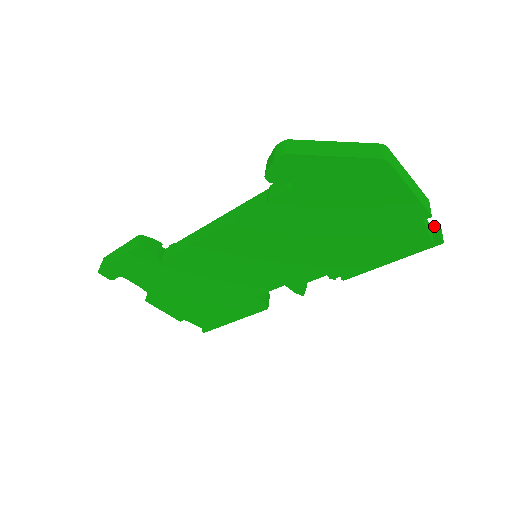
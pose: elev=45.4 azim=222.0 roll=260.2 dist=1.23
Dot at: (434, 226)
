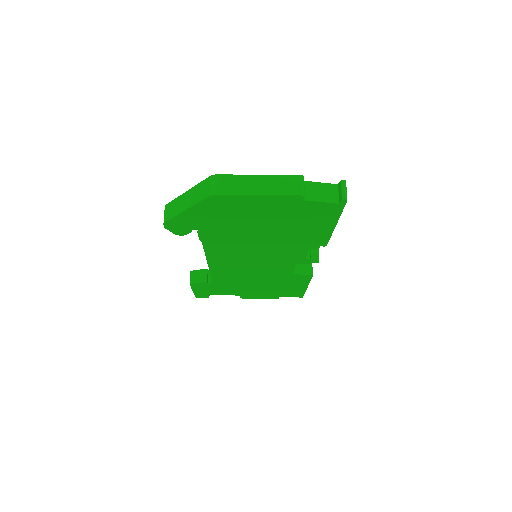
Dot at: occluded
